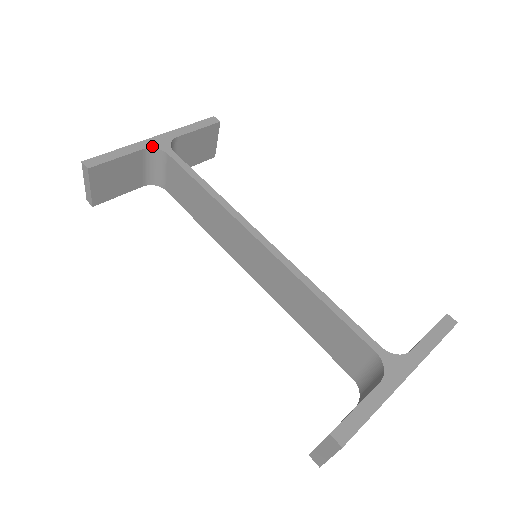
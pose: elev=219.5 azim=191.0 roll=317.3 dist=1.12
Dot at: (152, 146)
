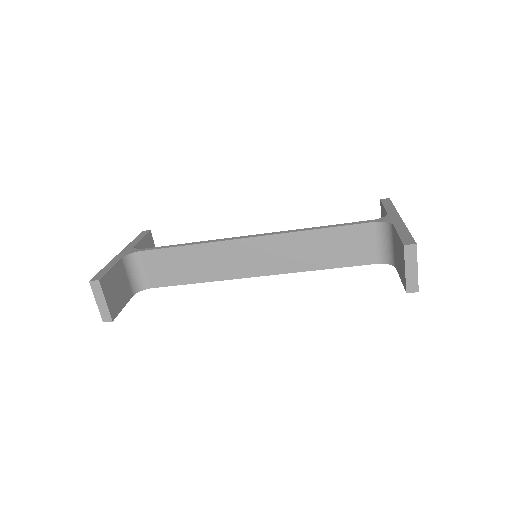
Dot at: (125, 255)
